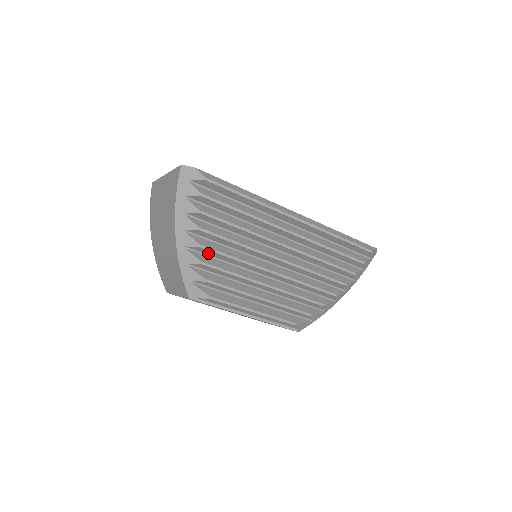
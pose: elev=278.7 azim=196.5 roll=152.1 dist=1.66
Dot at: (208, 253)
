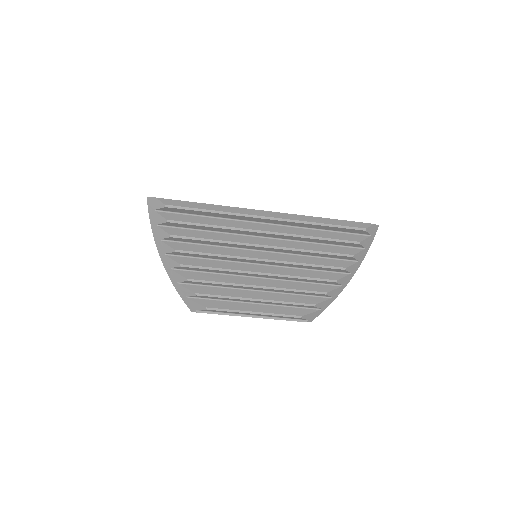
Dot at: (193, 269)
